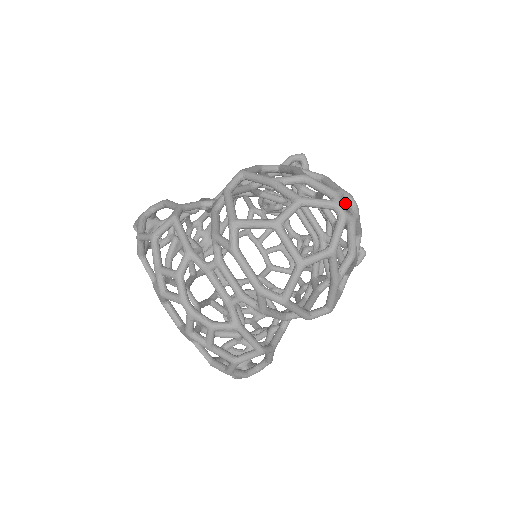
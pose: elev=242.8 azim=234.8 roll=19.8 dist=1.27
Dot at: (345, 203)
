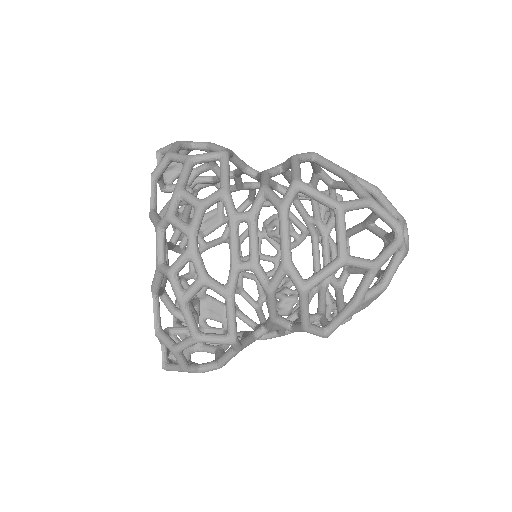
Dot at: (386, 242)
